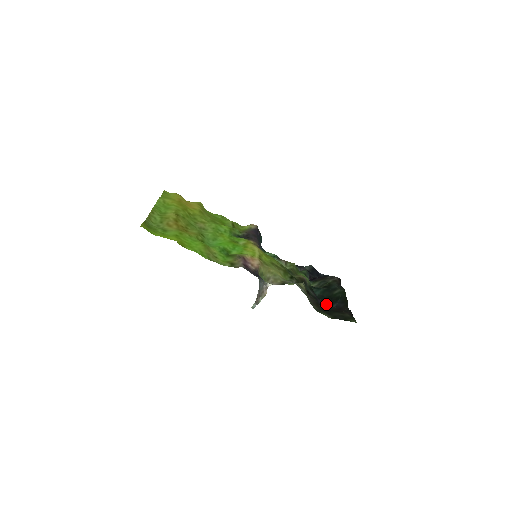
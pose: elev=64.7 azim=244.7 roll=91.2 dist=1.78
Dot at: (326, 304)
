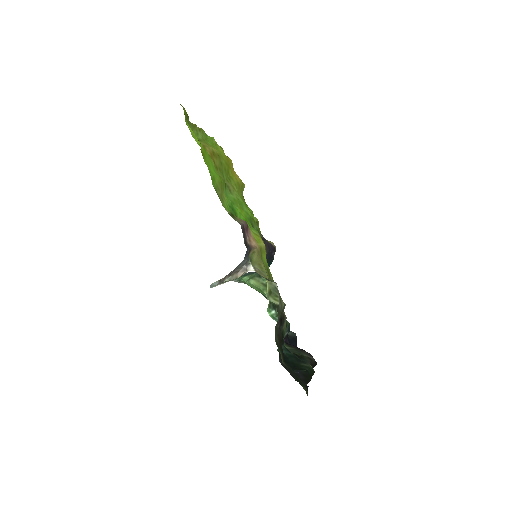
Dot at: occluded
